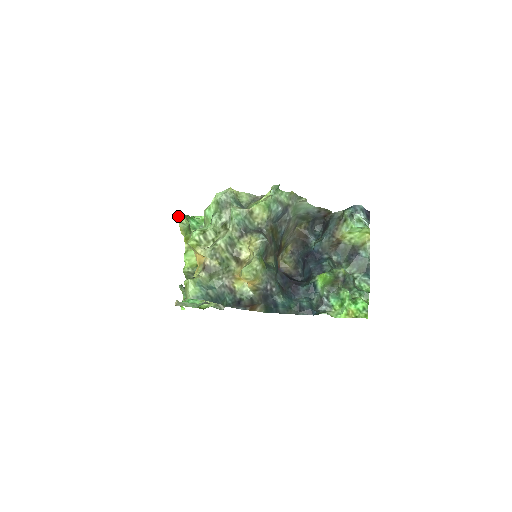
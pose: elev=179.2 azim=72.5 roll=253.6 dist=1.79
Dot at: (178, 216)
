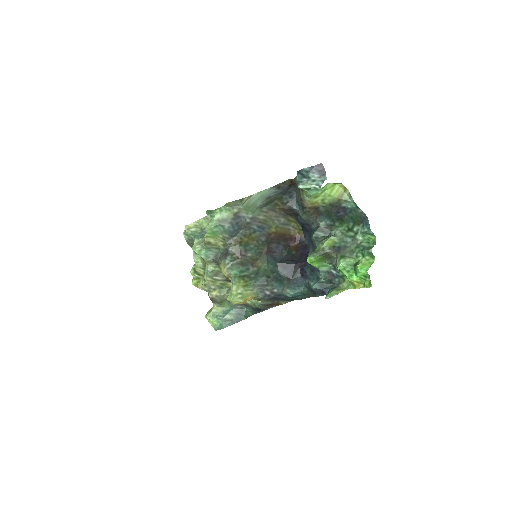
Dot at: occluded
